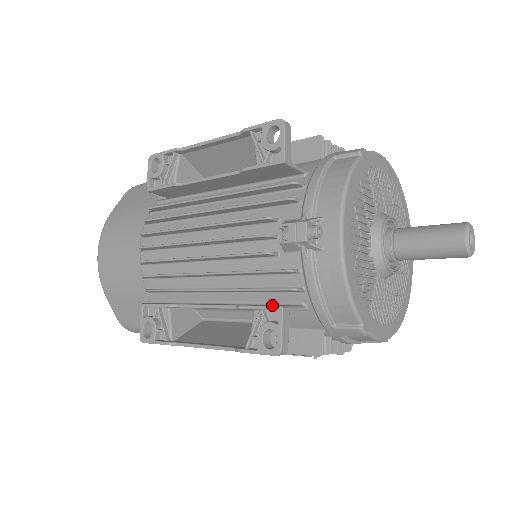
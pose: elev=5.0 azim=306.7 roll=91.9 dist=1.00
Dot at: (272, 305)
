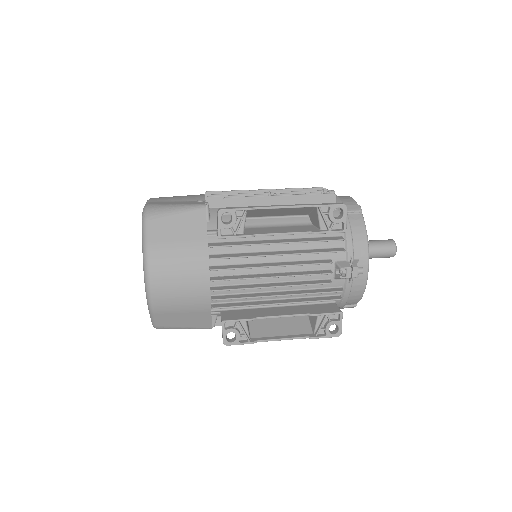
Dot at: (323, 307)
